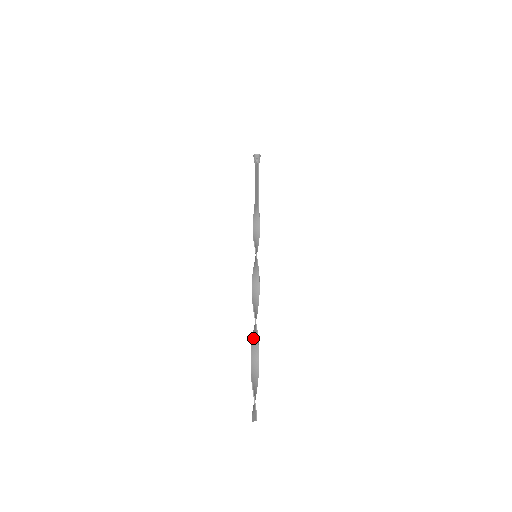
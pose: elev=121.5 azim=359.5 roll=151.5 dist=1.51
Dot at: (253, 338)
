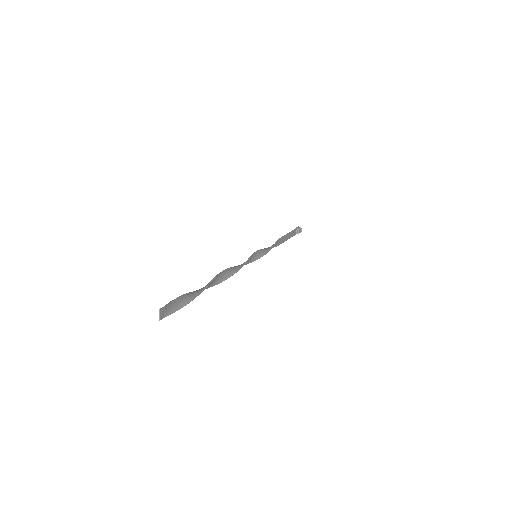
Dot at: (211, 284)
